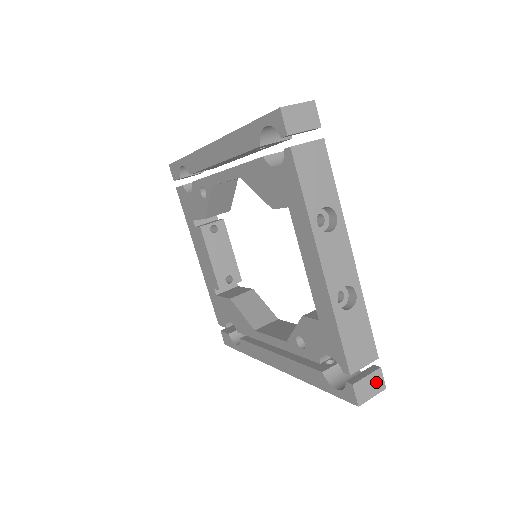
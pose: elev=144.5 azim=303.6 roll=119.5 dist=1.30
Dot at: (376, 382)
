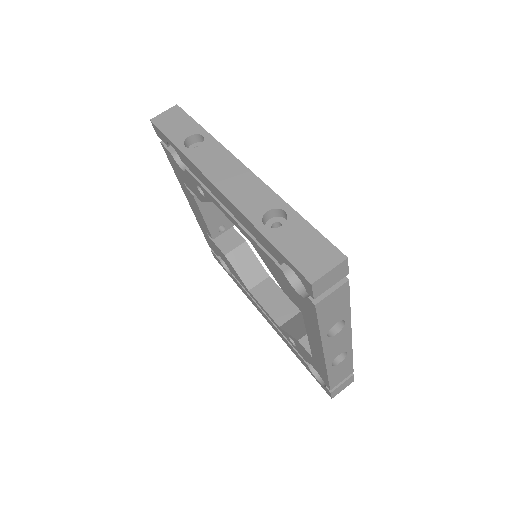
Dot at: (348, 382)
